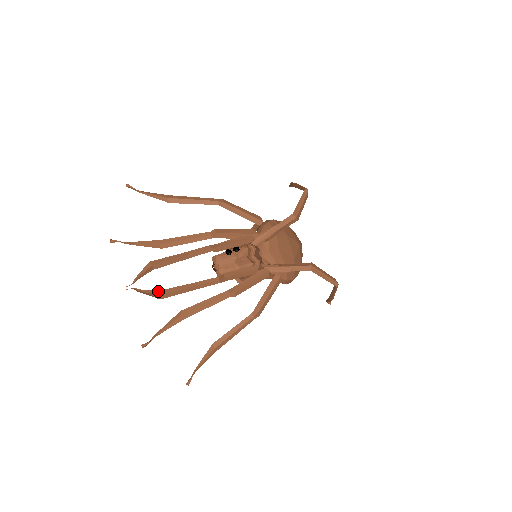
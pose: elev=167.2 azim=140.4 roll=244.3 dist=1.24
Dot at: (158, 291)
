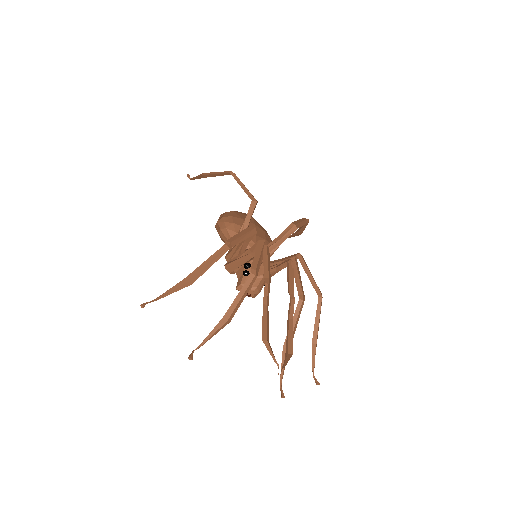
Dot at: (286, 351)
